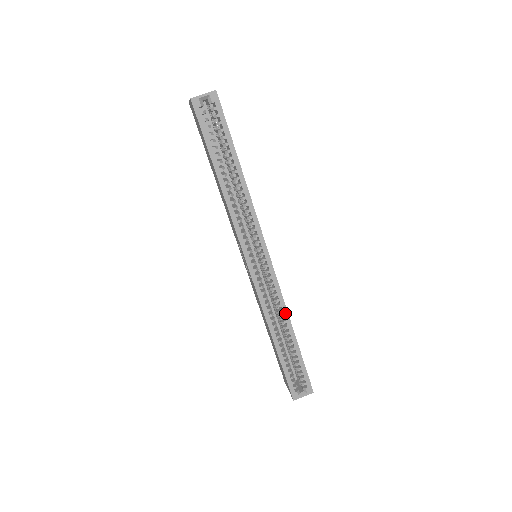
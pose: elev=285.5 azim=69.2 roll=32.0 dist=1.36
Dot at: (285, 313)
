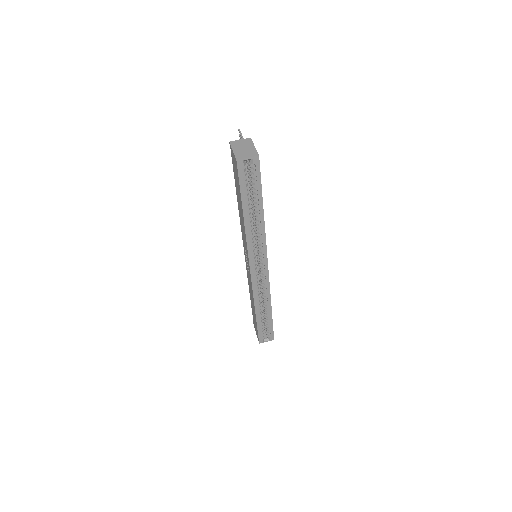
Dot at: (269, 297)
